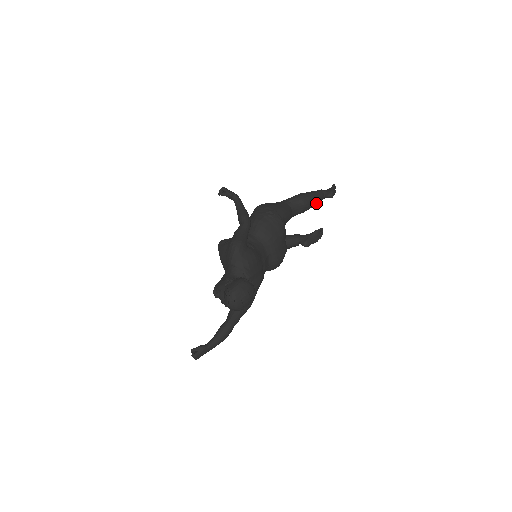
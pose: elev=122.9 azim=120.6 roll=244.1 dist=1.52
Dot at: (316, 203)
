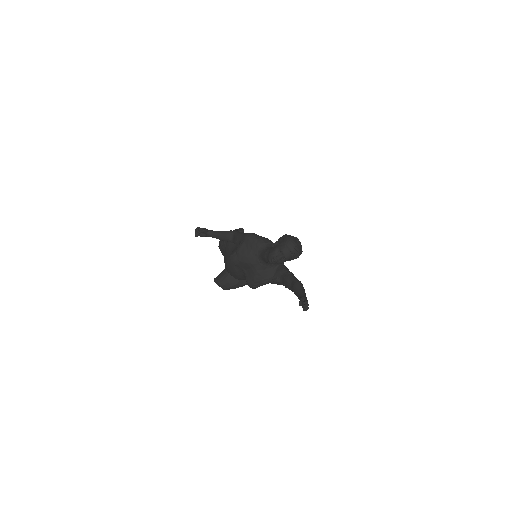
Dot at: occluded
